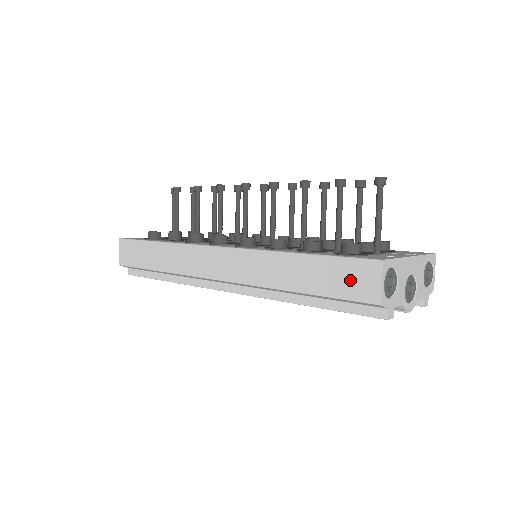
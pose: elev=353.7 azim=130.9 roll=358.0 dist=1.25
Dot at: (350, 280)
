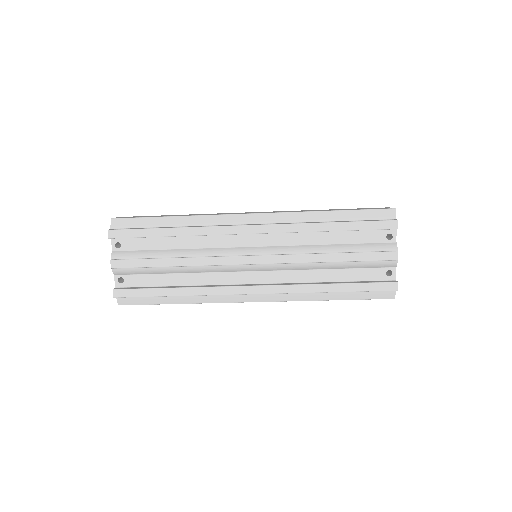
Dot at: (371, 208)
